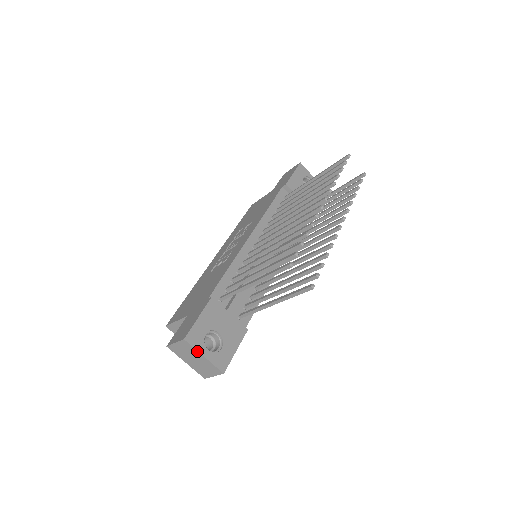
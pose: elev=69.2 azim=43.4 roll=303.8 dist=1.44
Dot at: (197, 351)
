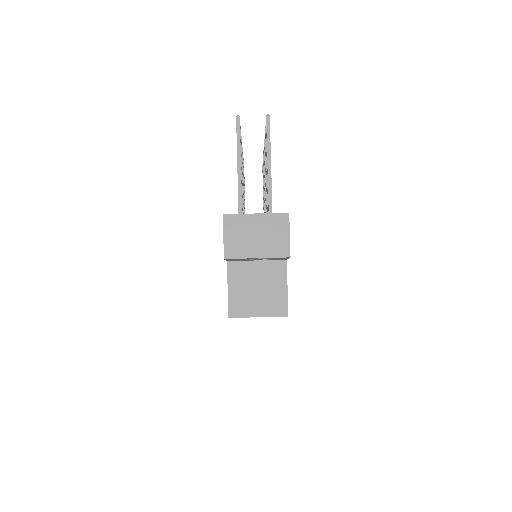
Dot at: (245, 215)
